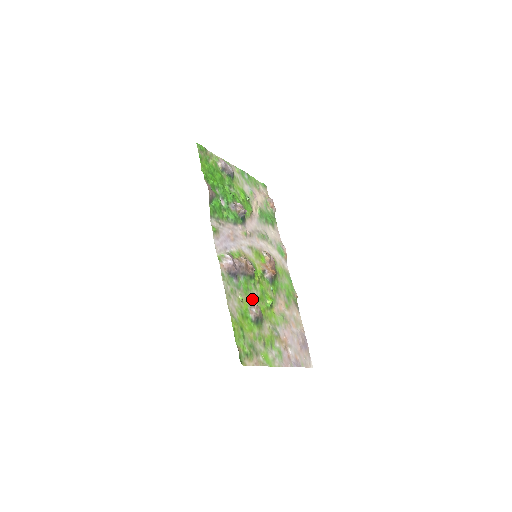
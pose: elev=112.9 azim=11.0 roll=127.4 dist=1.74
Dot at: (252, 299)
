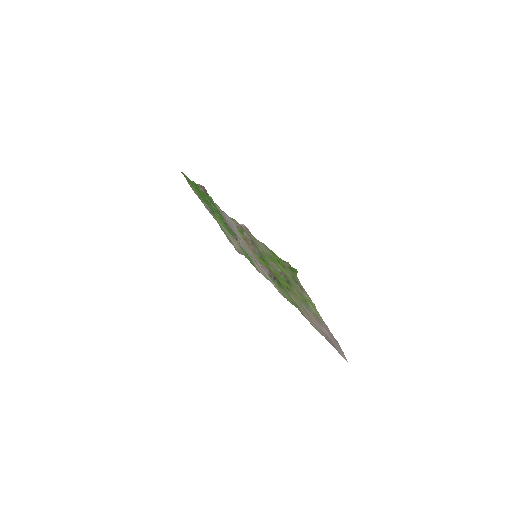
Dot at: occluded
